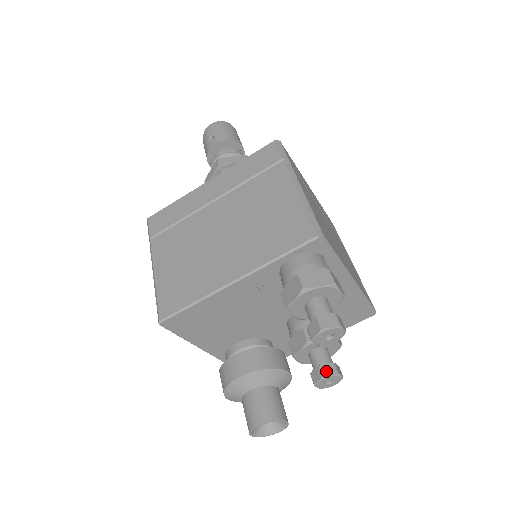
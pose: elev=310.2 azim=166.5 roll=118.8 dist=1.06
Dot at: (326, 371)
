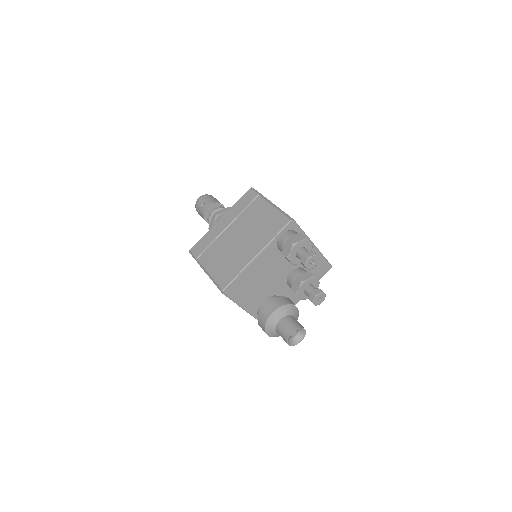
Dot at: (316, 292)
